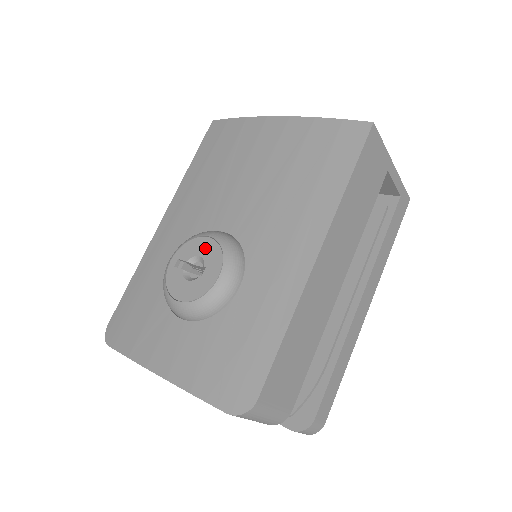
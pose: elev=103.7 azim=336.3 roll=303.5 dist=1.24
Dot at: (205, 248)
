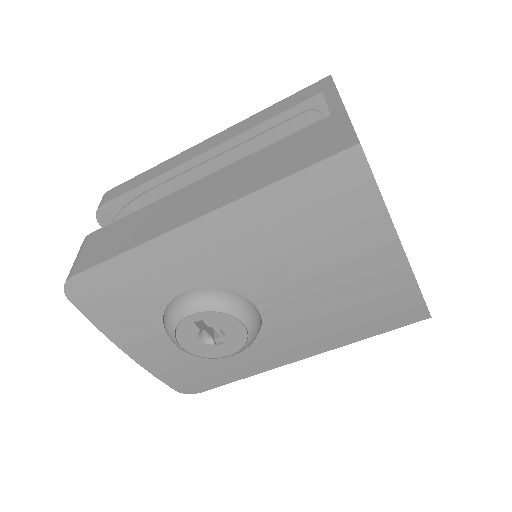
Dot at: (234, 330)
